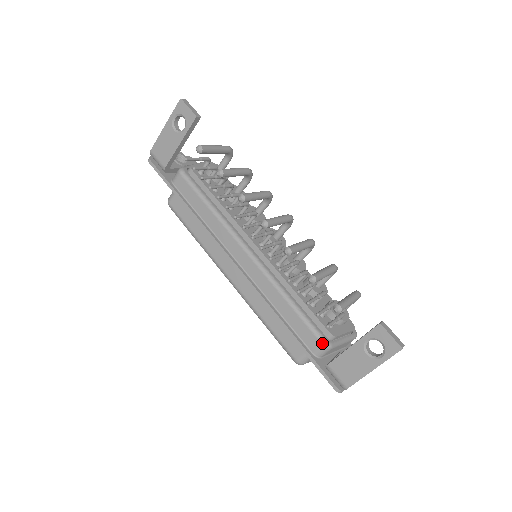
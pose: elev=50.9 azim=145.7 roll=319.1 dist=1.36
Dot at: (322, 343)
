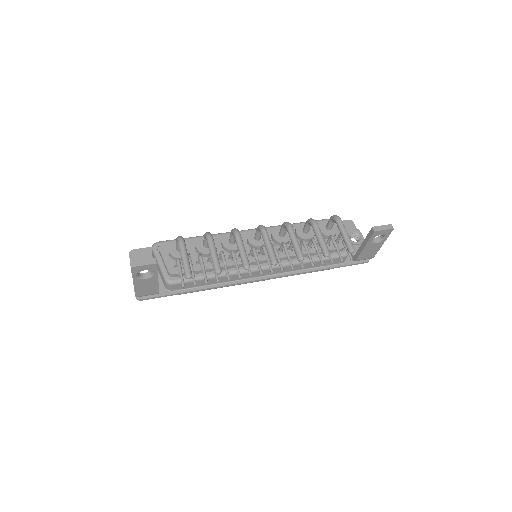
Dot at: (344, 257)
